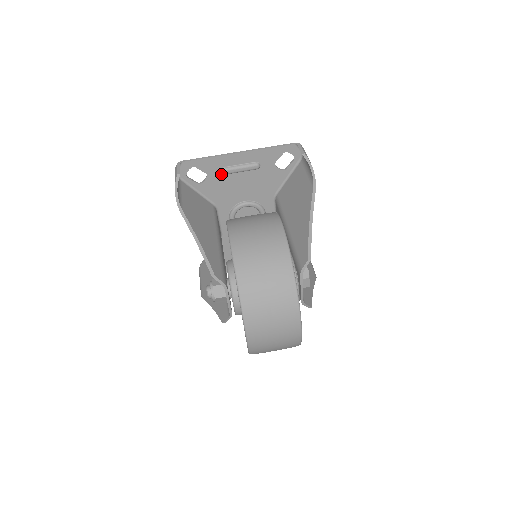
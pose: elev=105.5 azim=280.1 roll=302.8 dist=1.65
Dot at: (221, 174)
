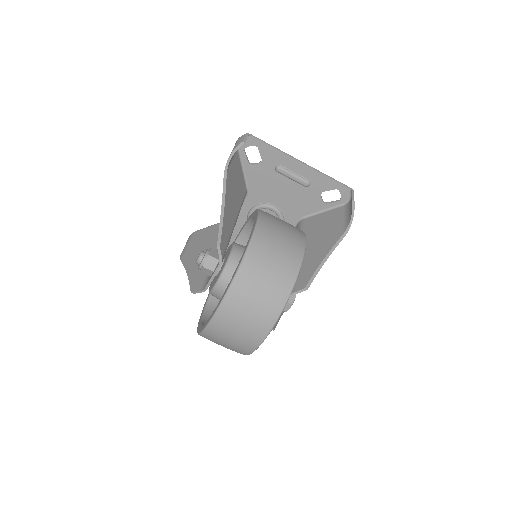
Dot at: (273, 169)
